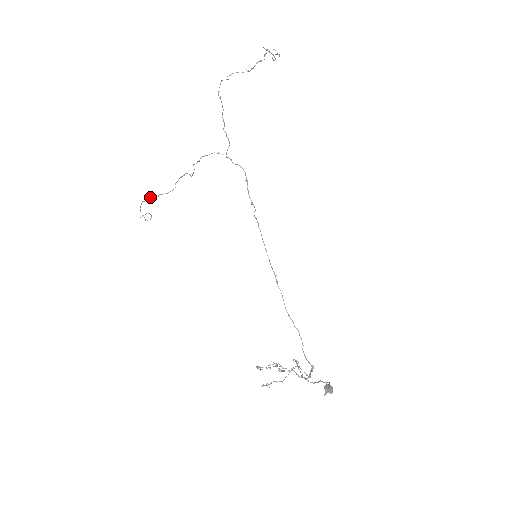
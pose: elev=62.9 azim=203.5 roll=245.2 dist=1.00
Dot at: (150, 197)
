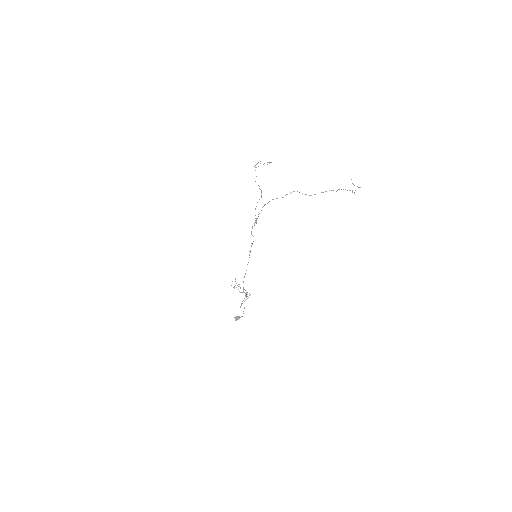
Dot at: occluded
